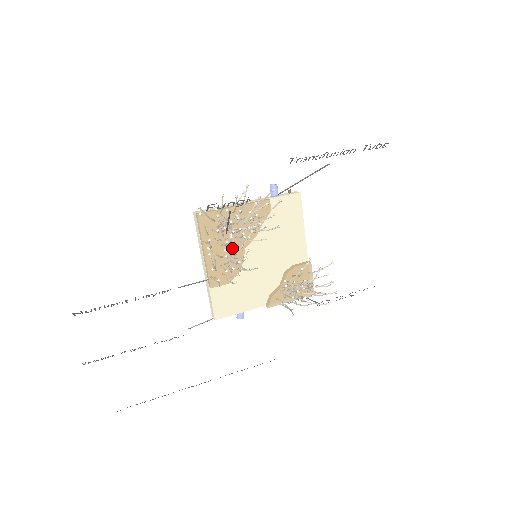
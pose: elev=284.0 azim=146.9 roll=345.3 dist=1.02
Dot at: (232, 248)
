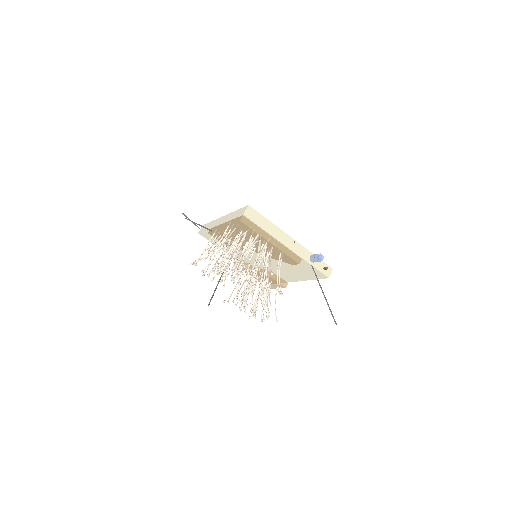
Dot at: (244, 243)
